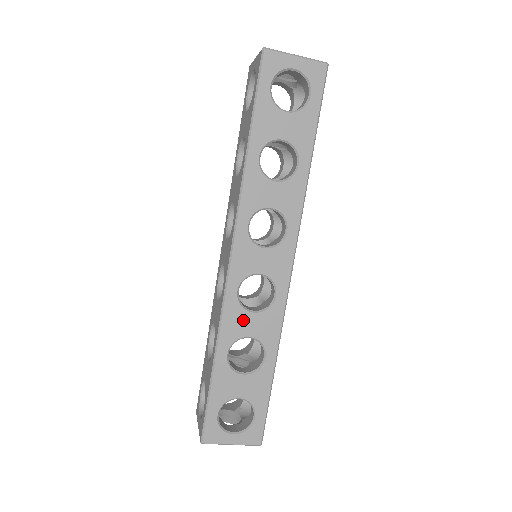
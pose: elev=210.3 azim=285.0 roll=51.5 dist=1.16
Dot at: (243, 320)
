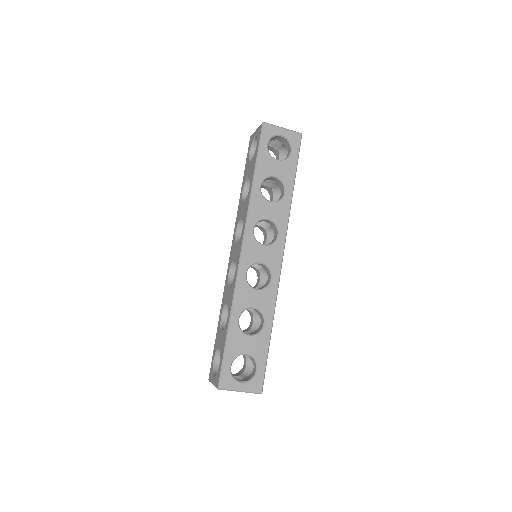
Dot at: (249, 295)
